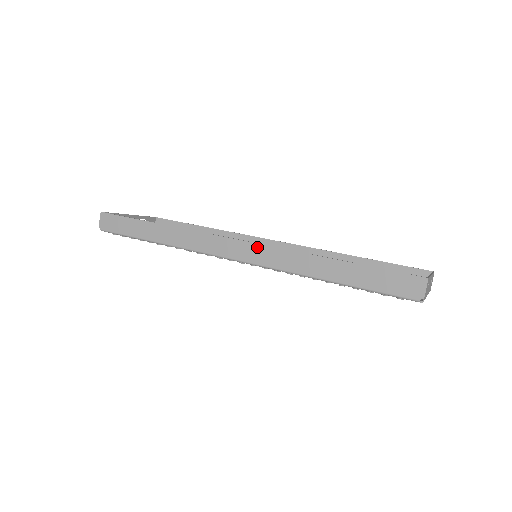
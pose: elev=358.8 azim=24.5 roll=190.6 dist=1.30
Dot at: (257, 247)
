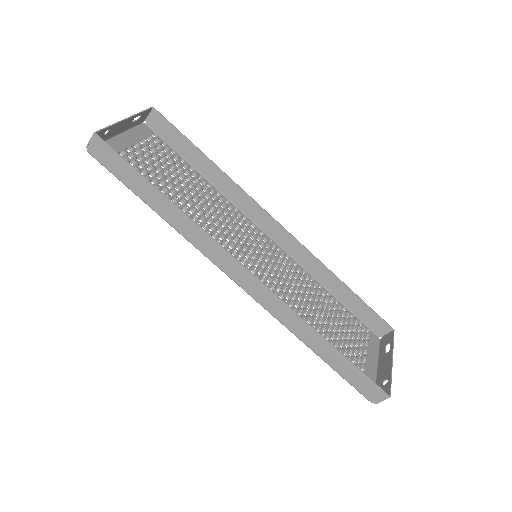
Dot at: (267, 291)
